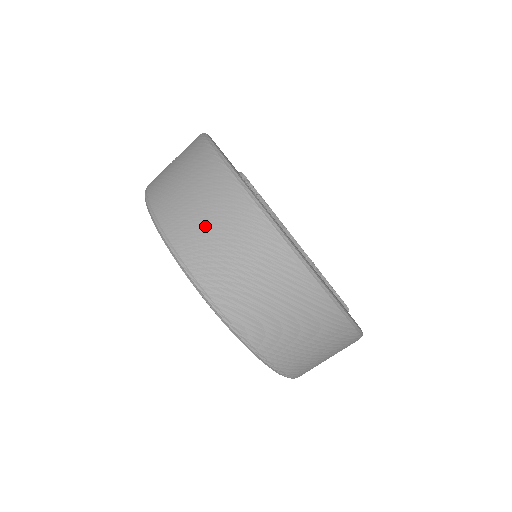
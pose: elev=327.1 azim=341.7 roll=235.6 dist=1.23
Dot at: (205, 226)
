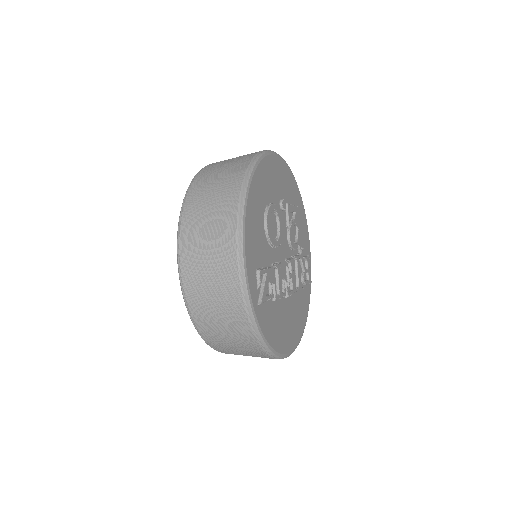
Dot at: (214, 313)
